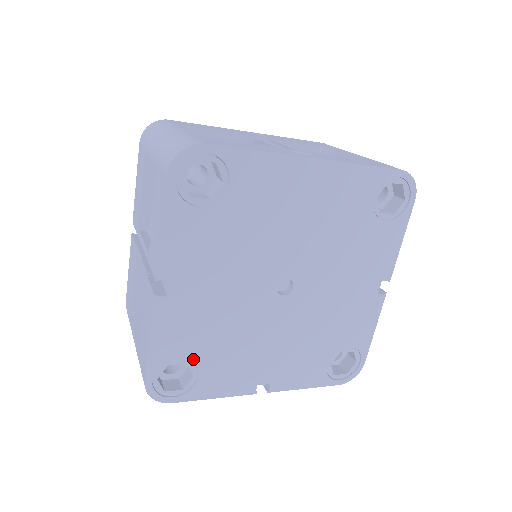
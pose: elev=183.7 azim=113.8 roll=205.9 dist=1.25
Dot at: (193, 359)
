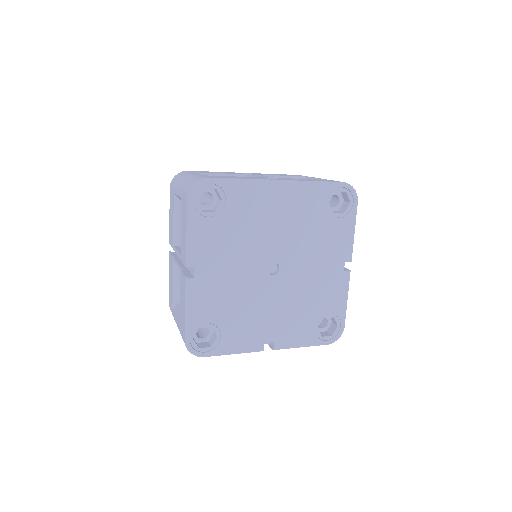
Dot at: (216, 323)
